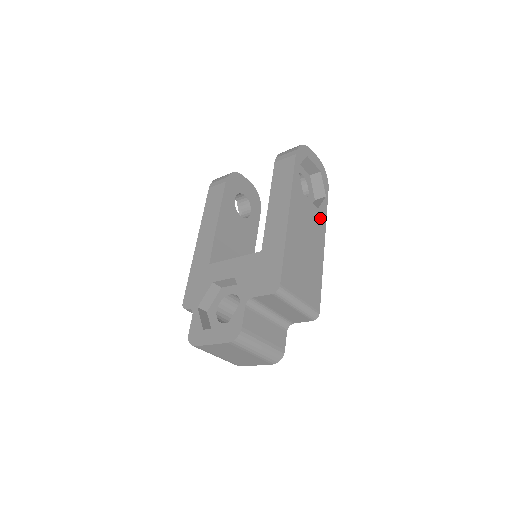
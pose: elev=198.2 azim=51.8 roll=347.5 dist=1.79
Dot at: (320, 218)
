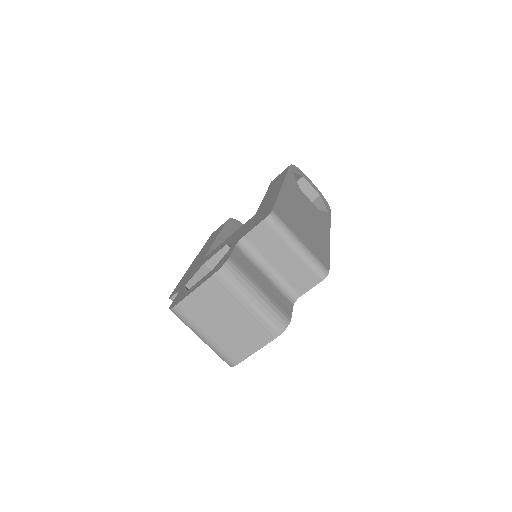
Dot at: (322, 217)
